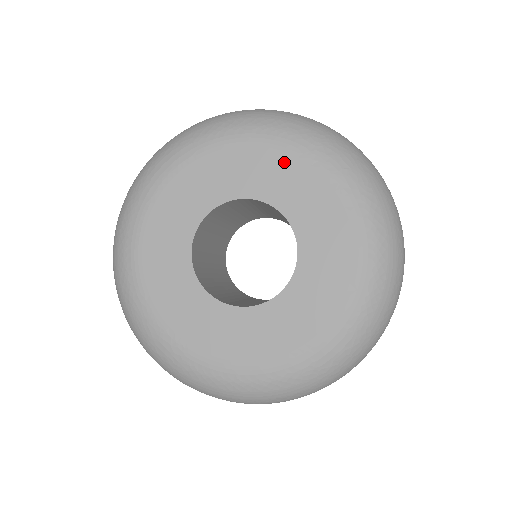
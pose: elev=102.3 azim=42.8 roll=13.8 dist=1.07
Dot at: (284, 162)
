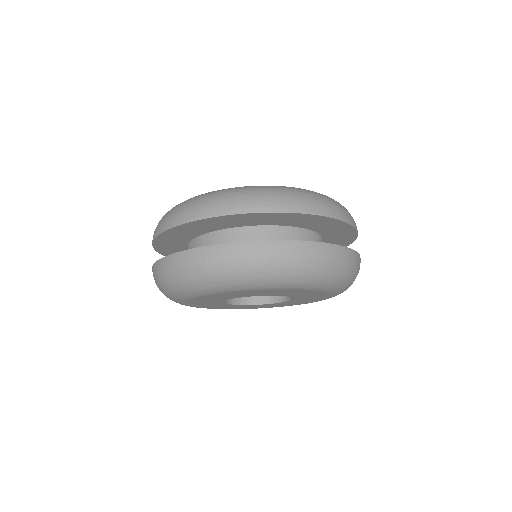
Dot at: (231, 294)
